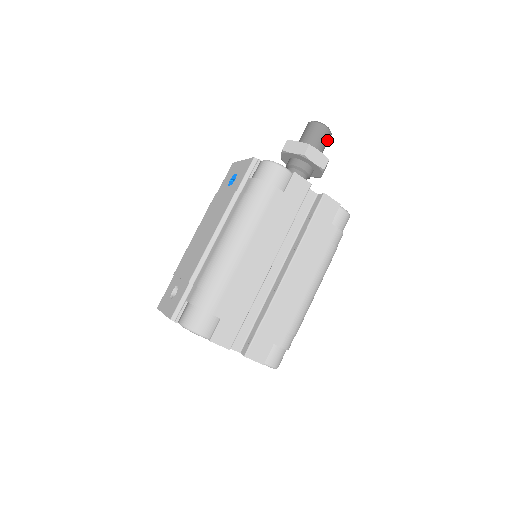
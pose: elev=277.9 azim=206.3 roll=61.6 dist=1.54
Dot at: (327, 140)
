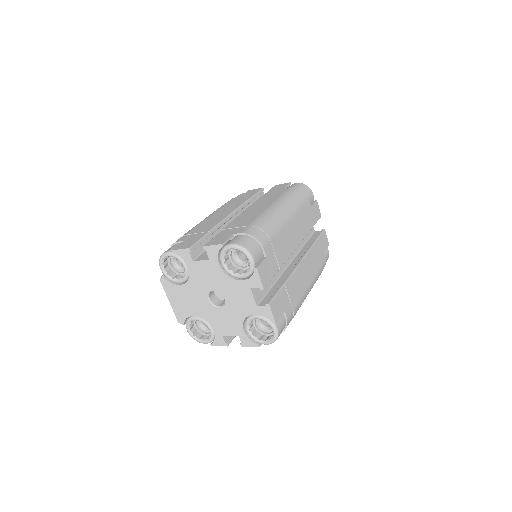
Dot at: occluded
